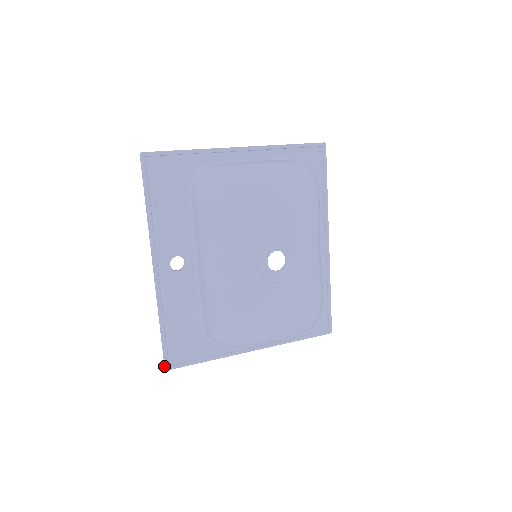
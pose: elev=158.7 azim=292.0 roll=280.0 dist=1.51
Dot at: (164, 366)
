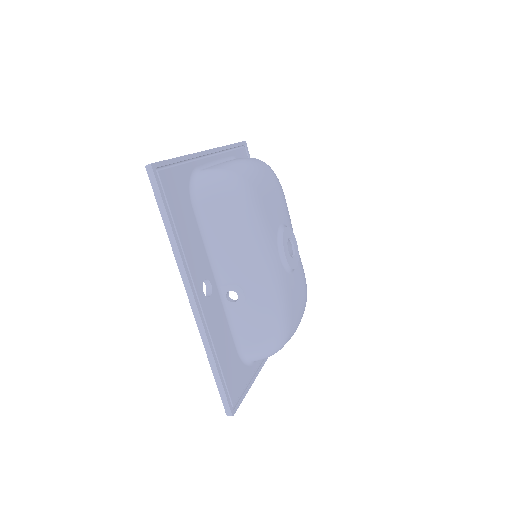
Dot at: (227, 414)
